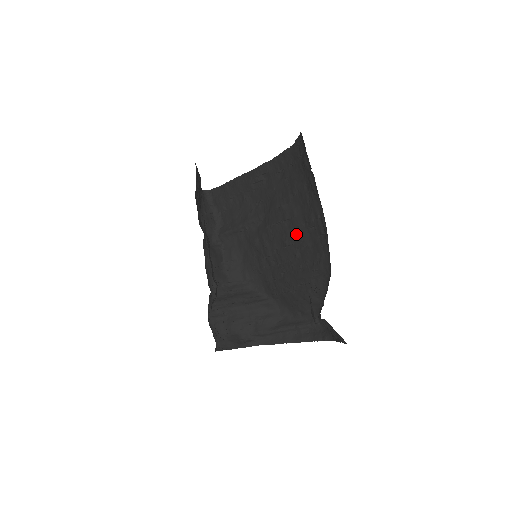
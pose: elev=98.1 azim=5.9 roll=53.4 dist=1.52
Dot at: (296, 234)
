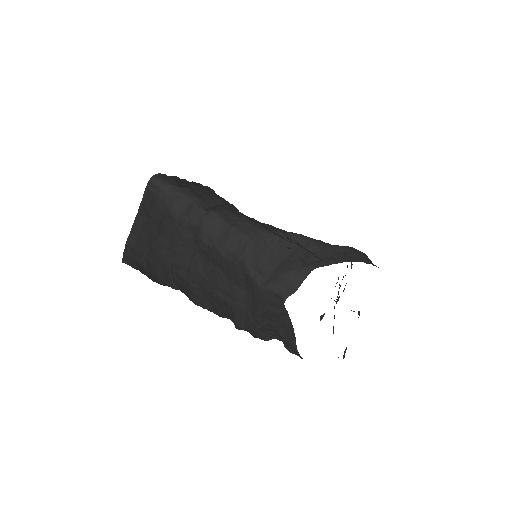
Dot at: occluded
